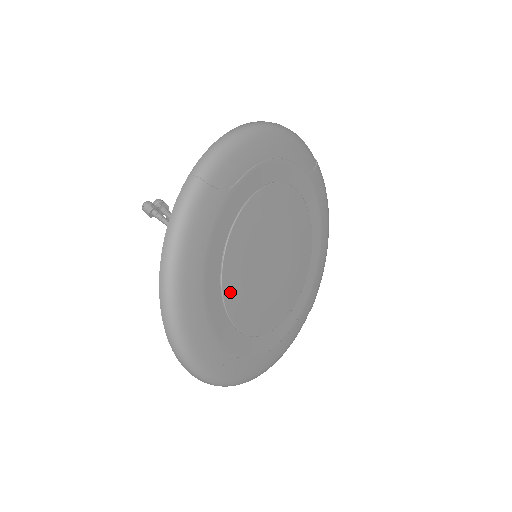
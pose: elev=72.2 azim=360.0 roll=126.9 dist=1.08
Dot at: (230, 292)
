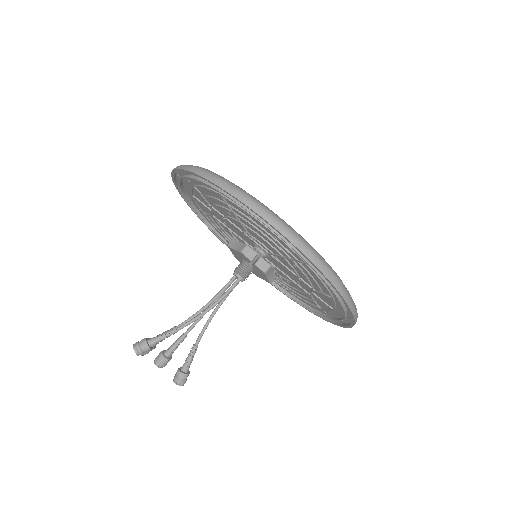
Dot at: occluded
